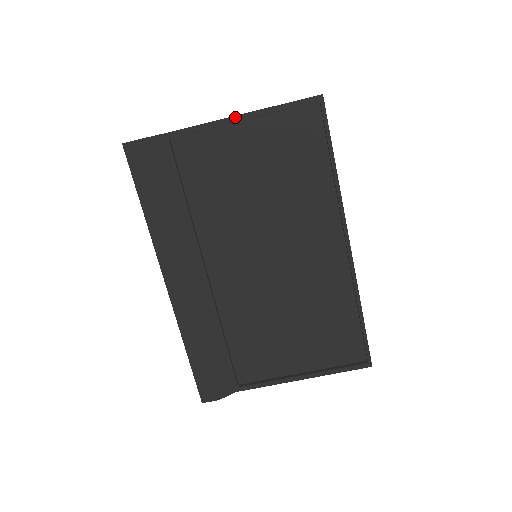
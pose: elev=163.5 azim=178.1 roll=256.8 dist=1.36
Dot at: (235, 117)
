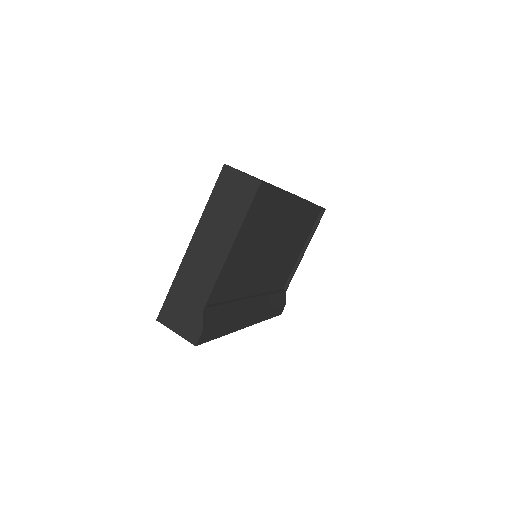
Dot at: (229, 254)
